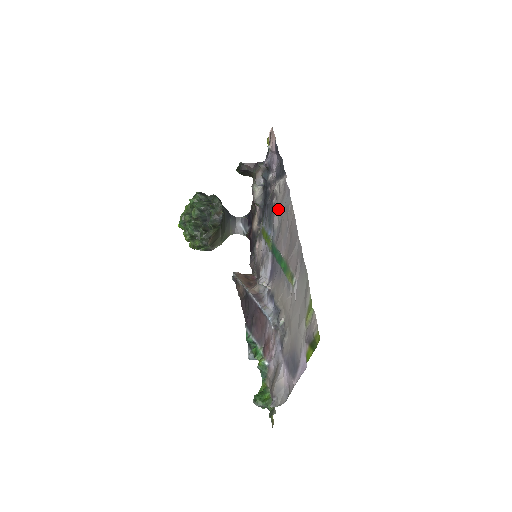
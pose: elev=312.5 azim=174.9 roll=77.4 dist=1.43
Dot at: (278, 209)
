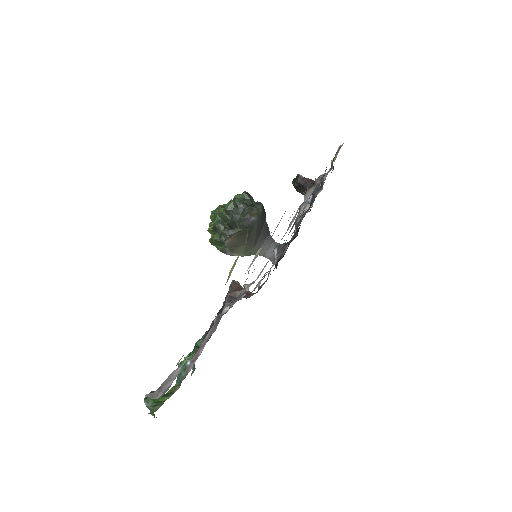
Dot at: occluded
